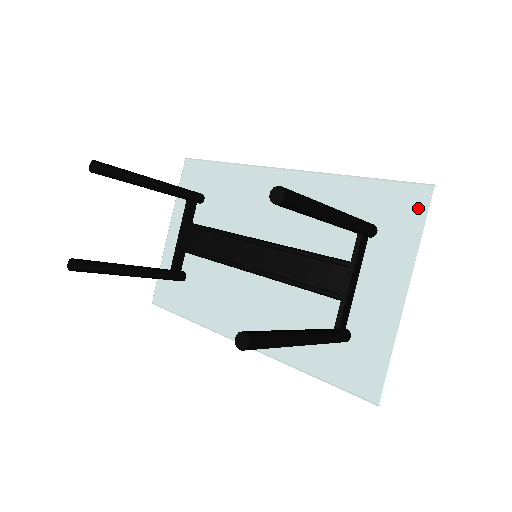
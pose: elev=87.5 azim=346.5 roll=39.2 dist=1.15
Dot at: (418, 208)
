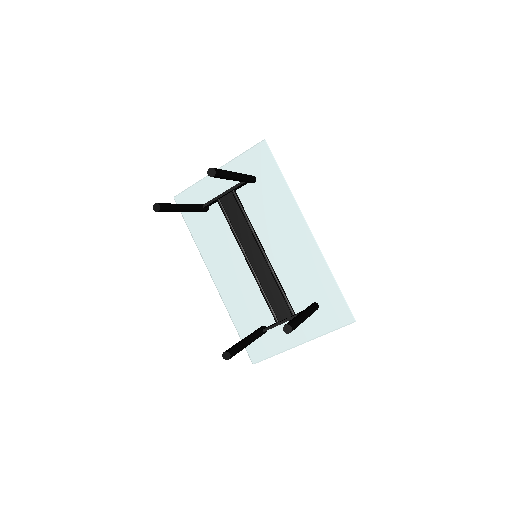
Dot at: (341, 321)
